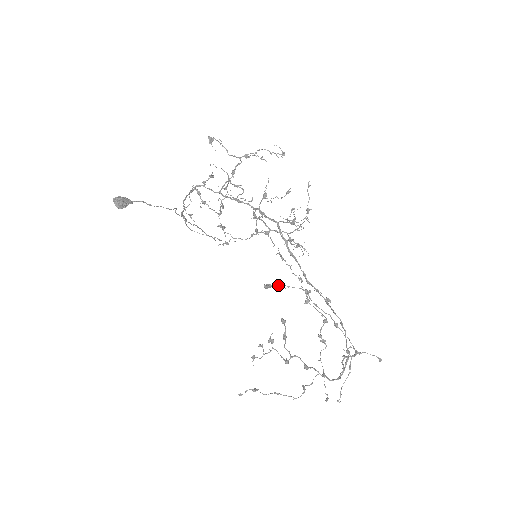
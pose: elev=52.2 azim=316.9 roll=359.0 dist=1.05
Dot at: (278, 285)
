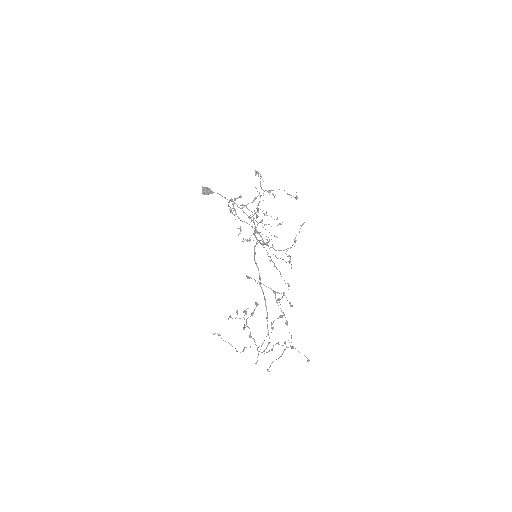
Dot at: (254, 279)
